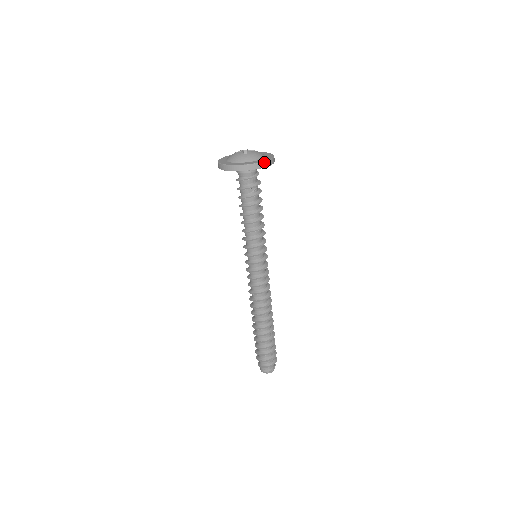
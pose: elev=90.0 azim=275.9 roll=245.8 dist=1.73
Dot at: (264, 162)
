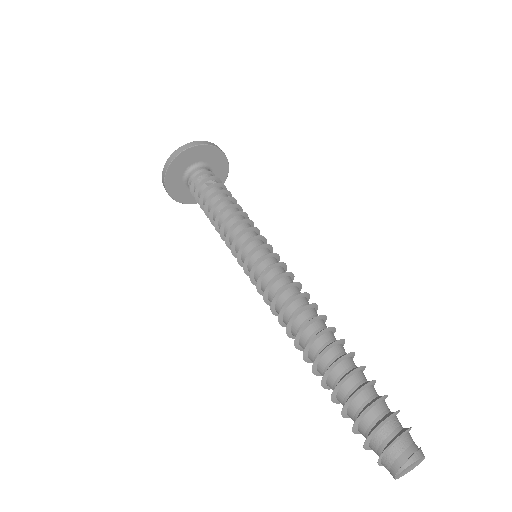
Dot at: (206, 142)
